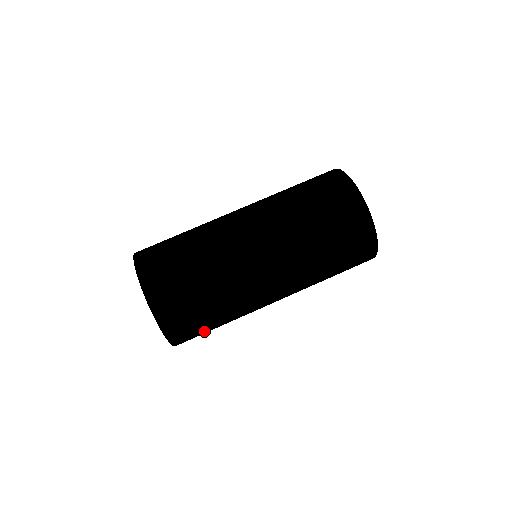
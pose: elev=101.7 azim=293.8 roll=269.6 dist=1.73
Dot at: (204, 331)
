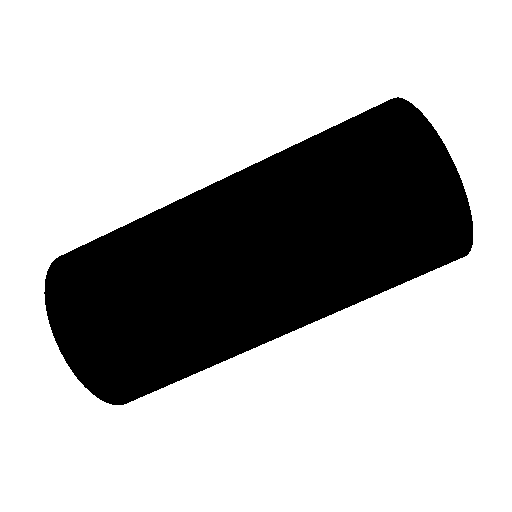
Dot at: occluded
